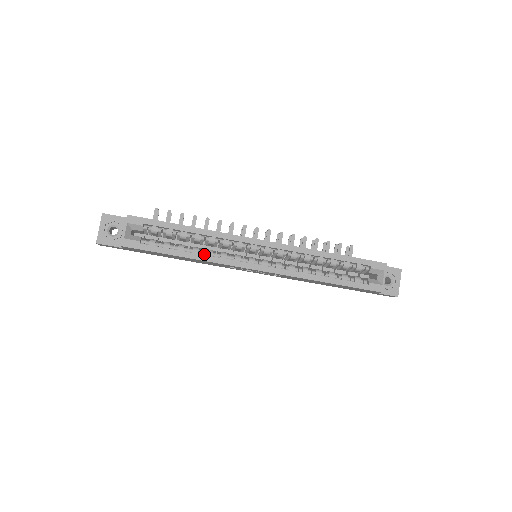
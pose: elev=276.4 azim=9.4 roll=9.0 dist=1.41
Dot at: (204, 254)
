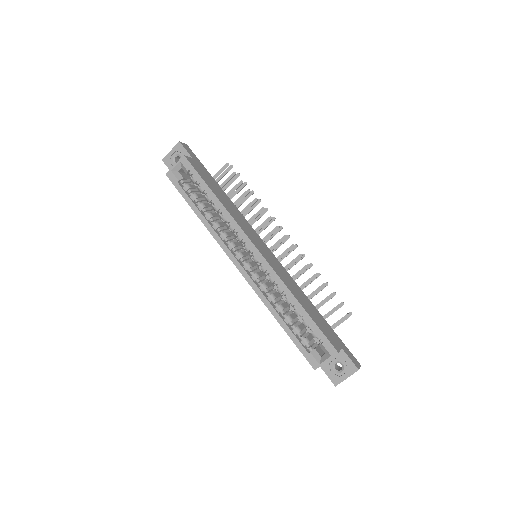
Dot at: (213, 224)
